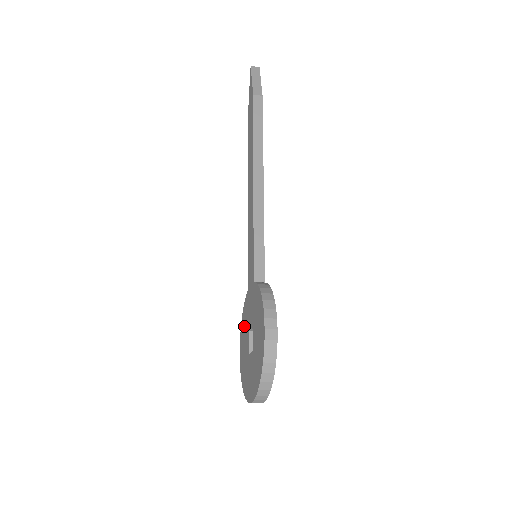
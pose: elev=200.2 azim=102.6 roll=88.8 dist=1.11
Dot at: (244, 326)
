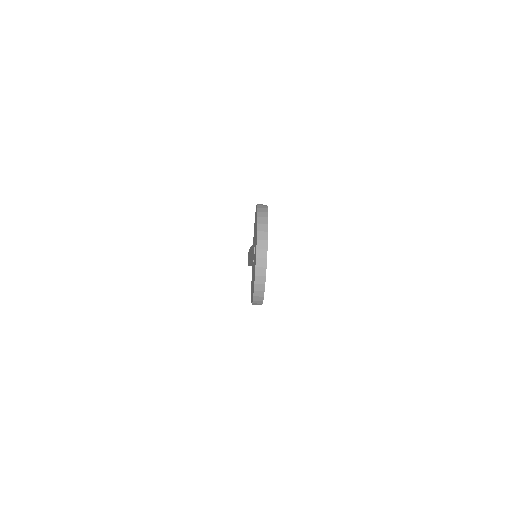
Dot at: occluded
